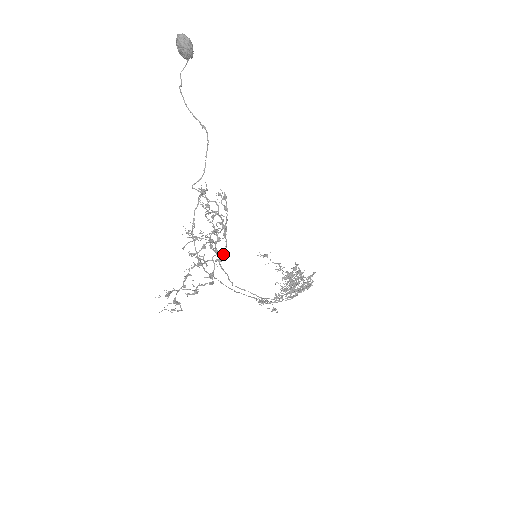
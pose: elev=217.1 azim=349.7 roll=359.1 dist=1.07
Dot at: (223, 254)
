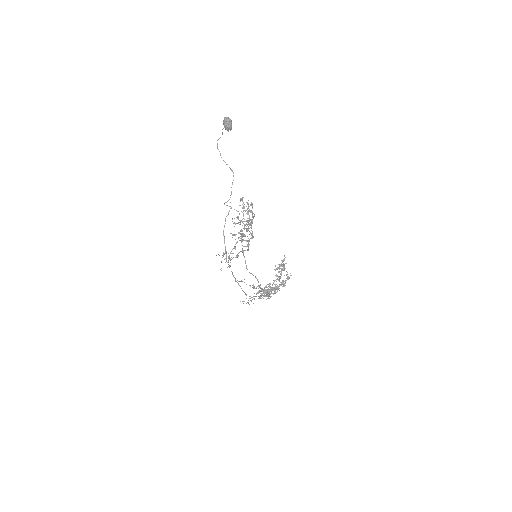
Dot at: (252, 236)
